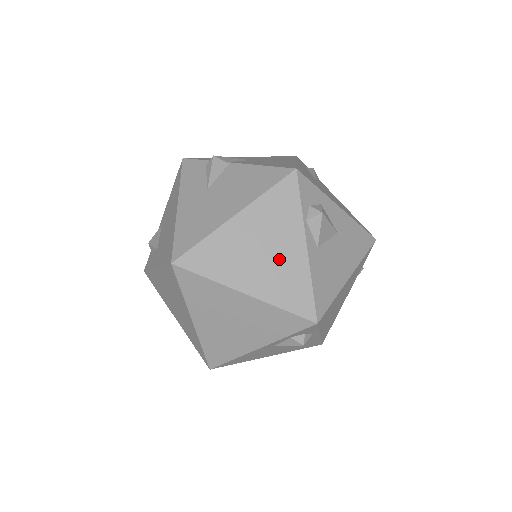
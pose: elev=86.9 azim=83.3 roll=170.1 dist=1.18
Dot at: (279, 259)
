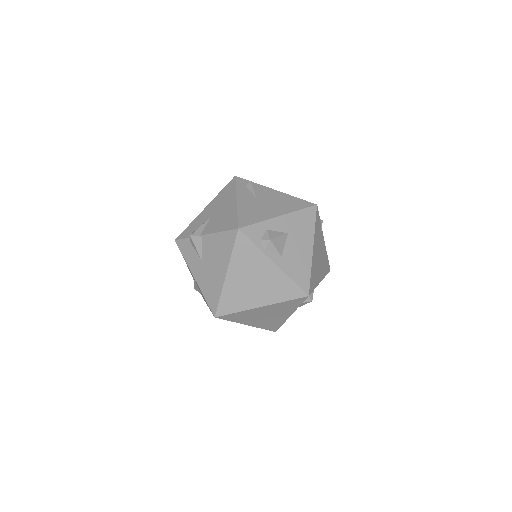
Dot at: (265, 279)
